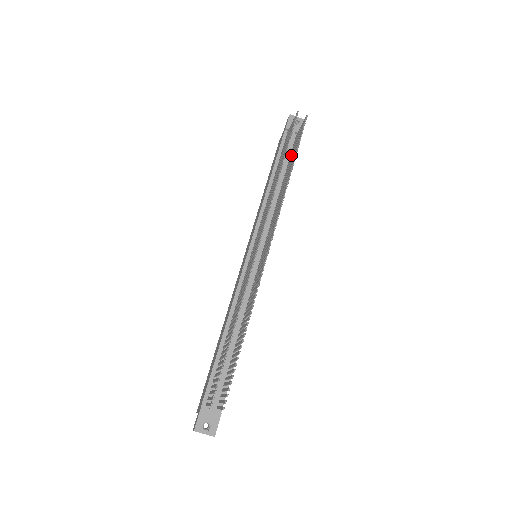
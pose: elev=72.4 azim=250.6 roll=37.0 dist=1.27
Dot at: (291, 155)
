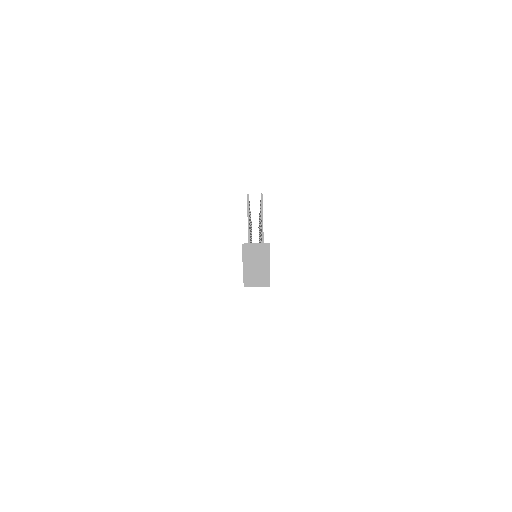
Dot at: occluded
